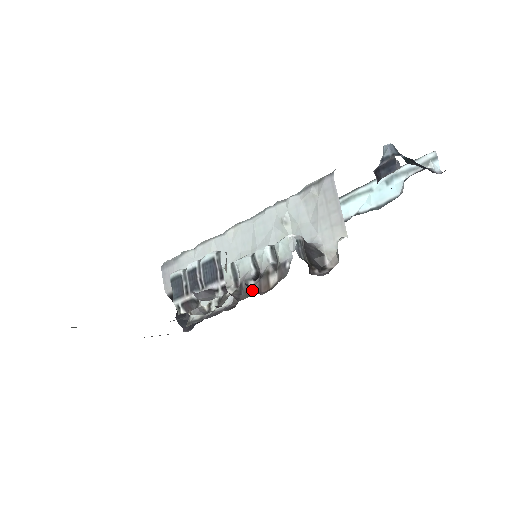
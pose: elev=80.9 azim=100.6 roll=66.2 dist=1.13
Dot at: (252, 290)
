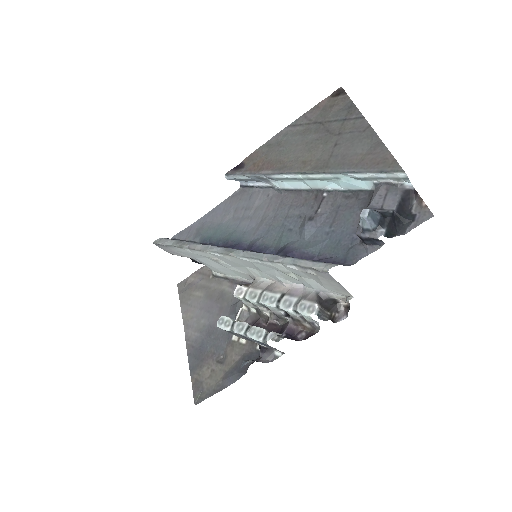
Dot at: (292, 329)
